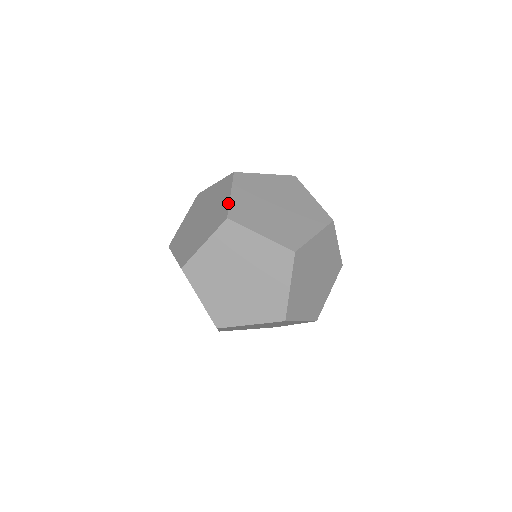
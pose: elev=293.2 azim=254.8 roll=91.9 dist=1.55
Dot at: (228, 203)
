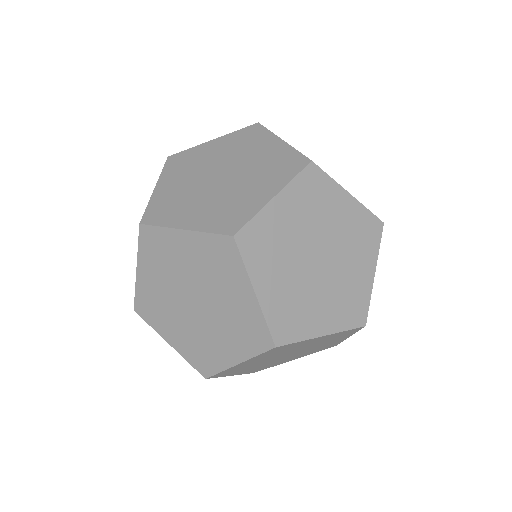
Dot at: (258, 209)
